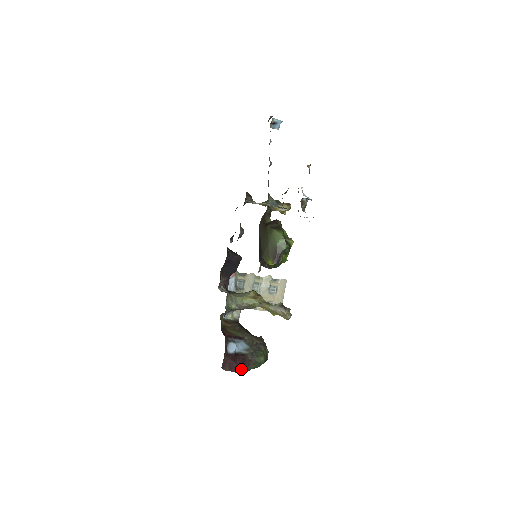
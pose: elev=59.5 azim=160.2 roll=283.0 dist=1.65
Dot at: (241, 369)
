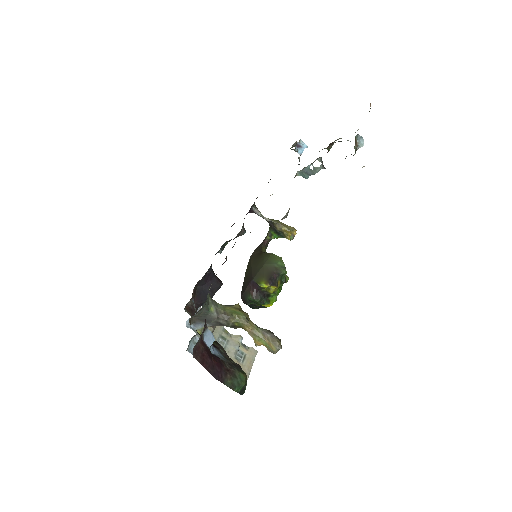
Dot at: (215, 372)
